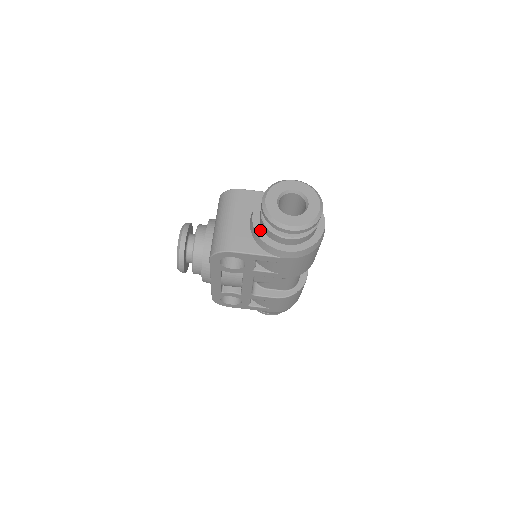
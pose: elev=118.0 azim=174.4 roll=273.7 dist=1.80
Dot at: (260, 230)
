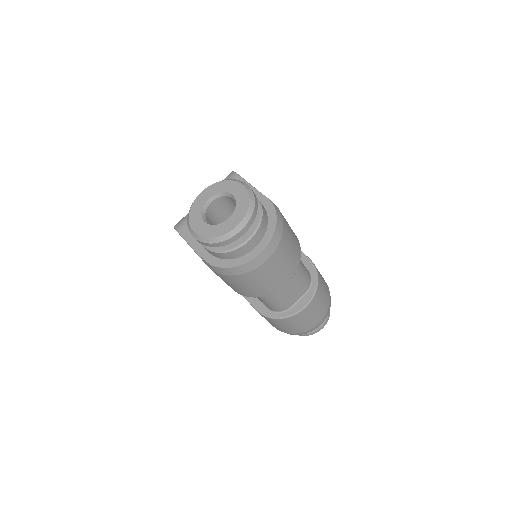
Dot at: occluded
